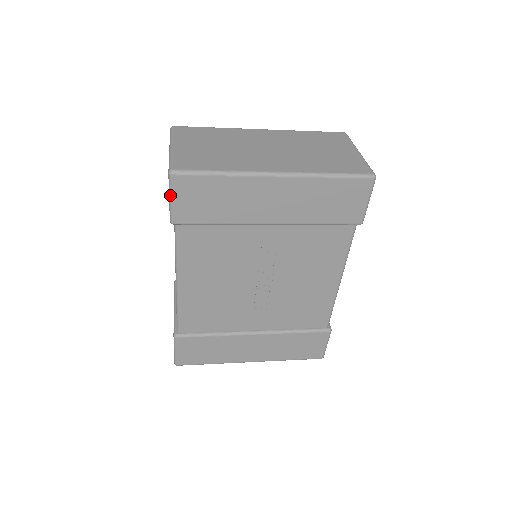
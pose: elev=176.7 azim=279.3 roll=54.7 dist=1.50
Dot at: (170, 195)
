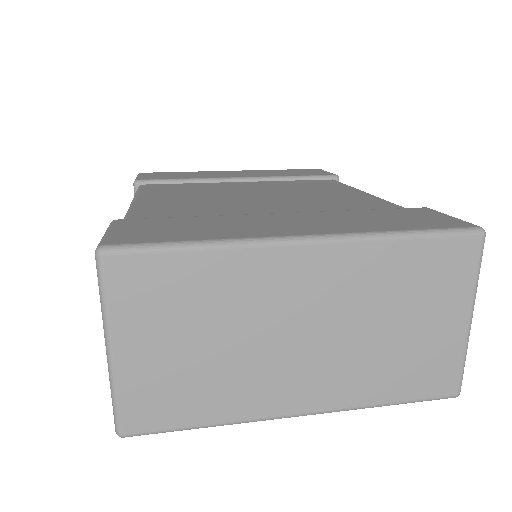
Dot at: occluded
